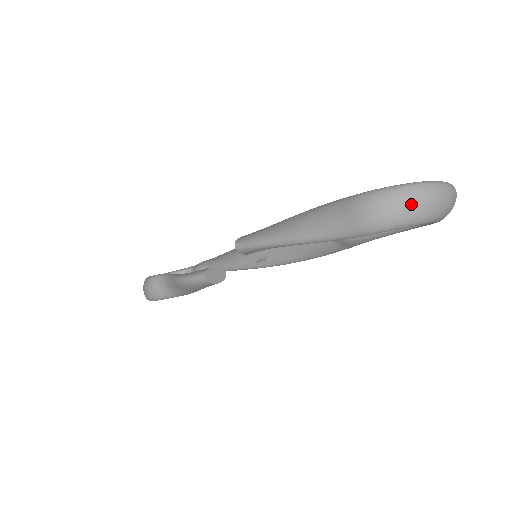
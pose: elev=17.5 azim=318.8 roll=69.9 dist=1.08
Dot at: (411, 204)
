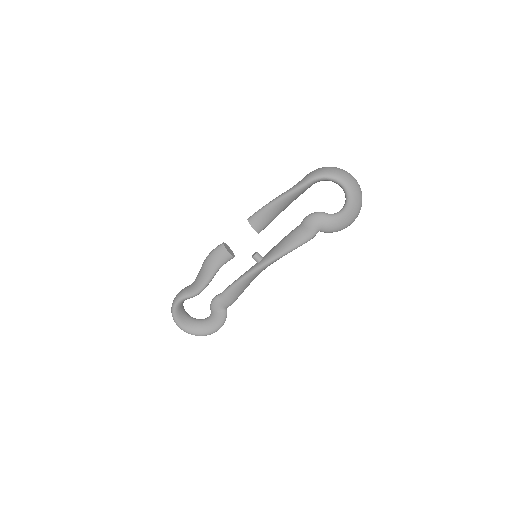
Dot at: (332, 168)
